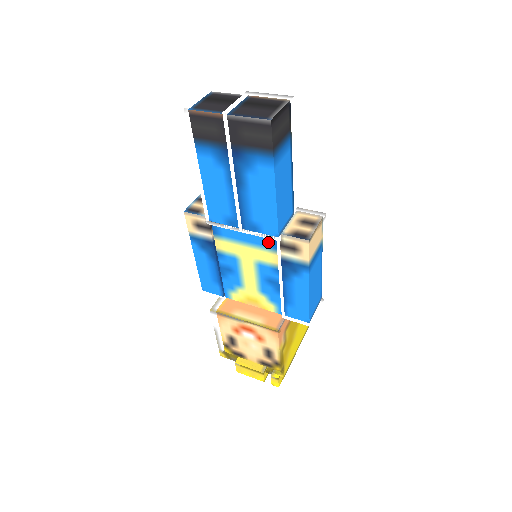
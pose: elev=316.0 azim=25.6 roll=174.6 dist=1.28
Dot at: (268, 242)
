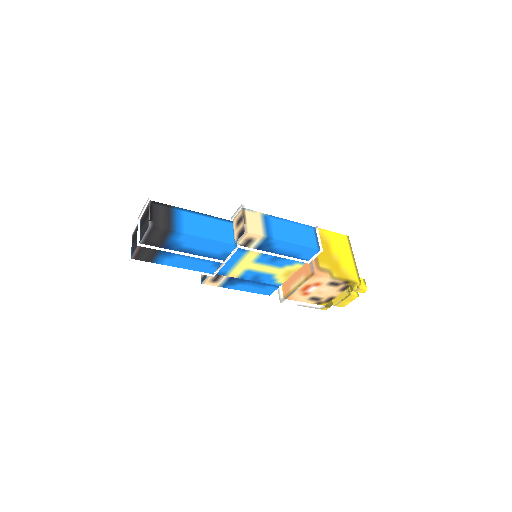
Dot at: (239, 252)
